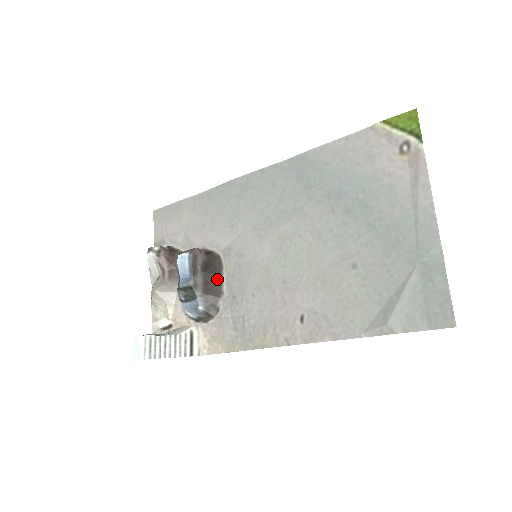
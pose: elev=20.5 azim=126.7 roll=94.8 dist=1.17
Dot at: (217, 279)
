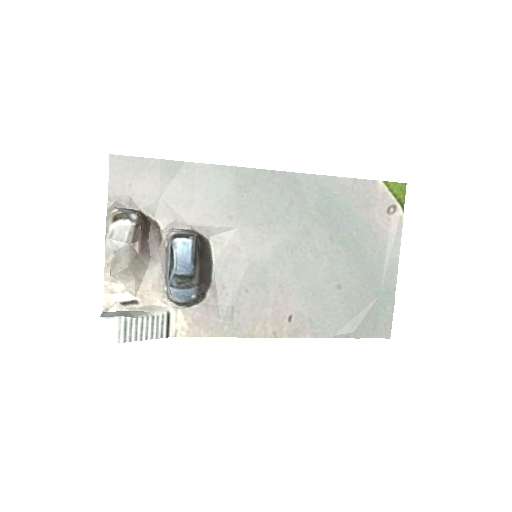
Dot at: (208, 267)
